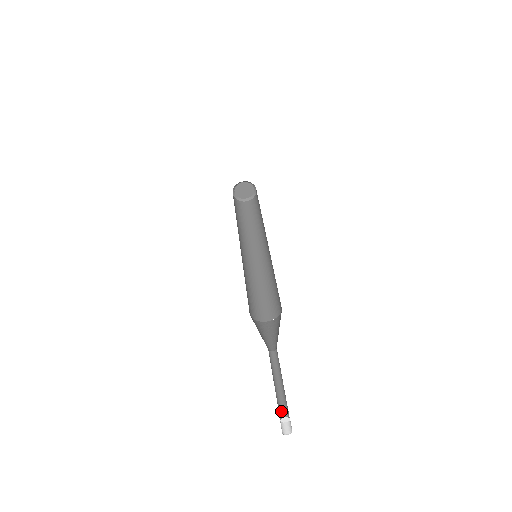
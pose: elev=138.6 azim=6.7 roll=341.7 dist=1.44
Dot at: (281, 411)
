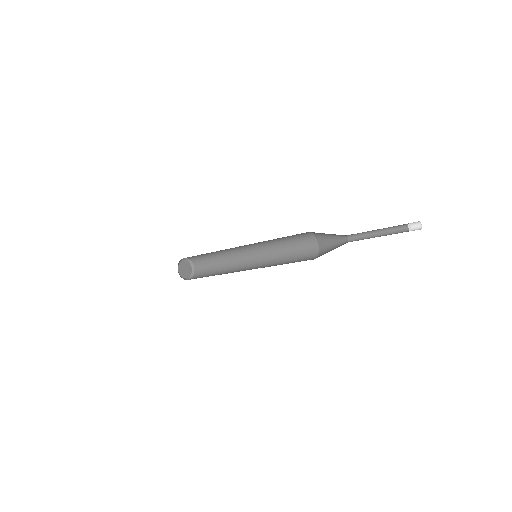
Dot at: occluded
